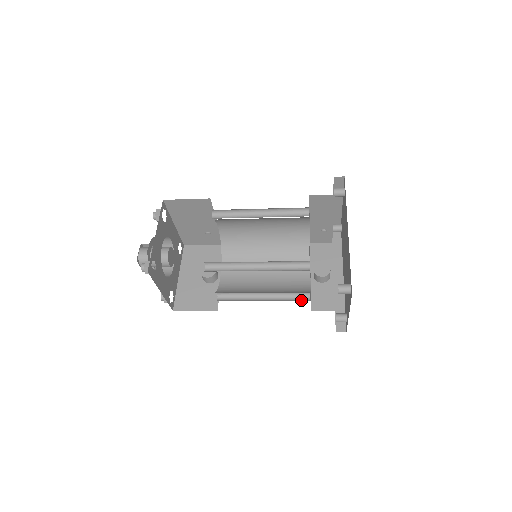
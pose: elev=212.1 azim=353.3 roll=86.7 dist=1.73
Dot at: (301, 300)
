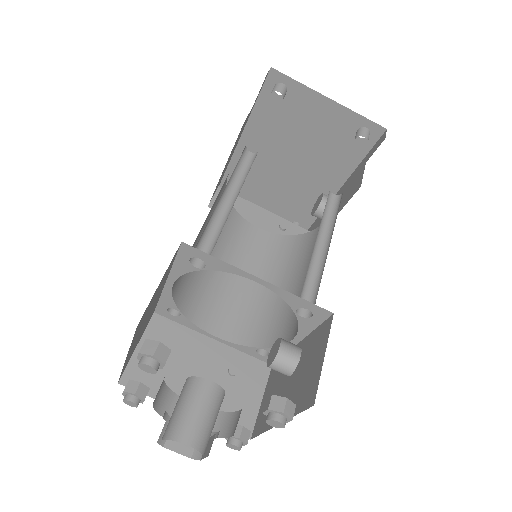
Dot at: (340, 199)
